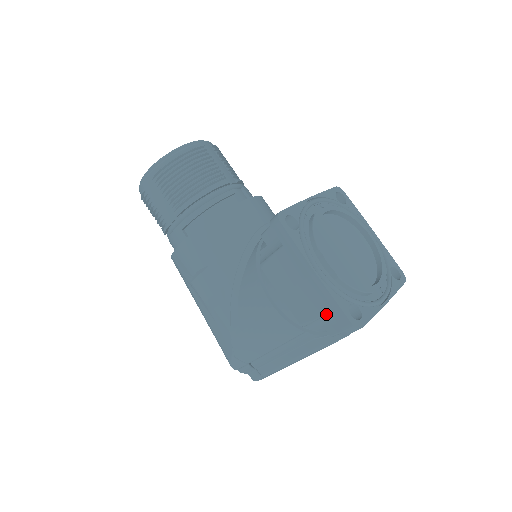
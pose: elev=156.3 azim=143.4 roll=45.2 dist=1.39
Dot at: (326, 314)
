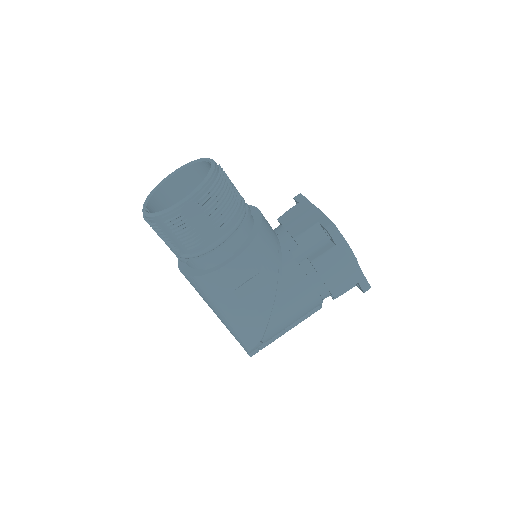
Dot at: occluded
